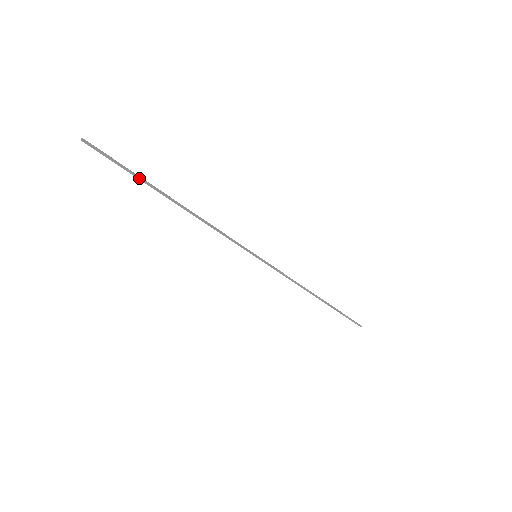
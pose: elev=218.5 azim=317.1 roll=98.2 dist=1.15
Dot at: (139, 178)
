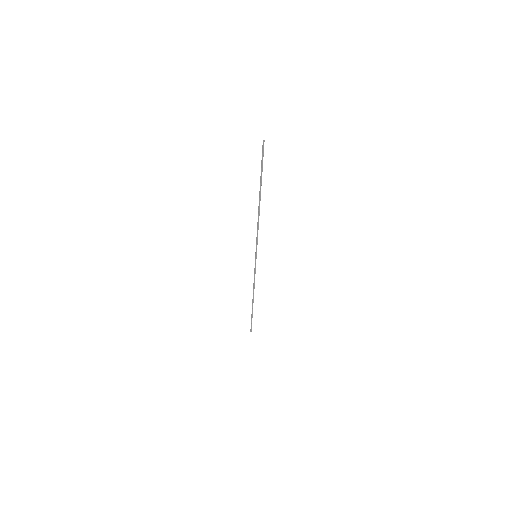
Dot at: (261, 177)
